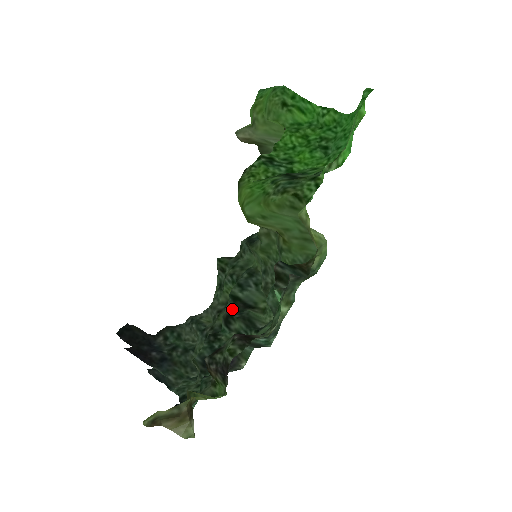
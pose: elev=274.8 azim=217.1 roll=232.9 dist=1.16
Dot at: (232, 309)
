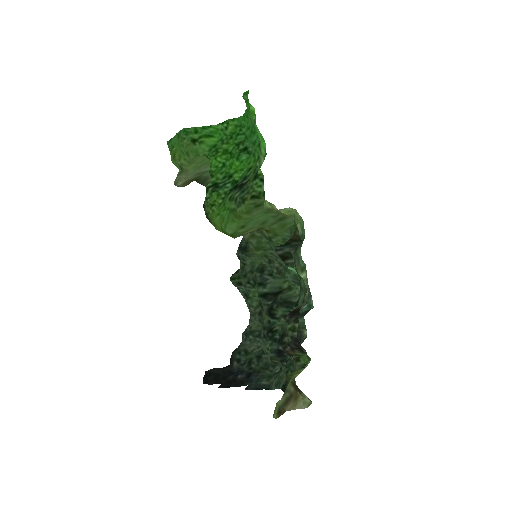
Dot at: (268, 304)
